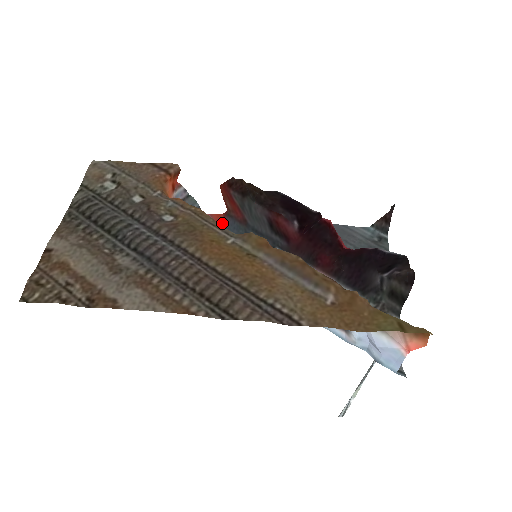
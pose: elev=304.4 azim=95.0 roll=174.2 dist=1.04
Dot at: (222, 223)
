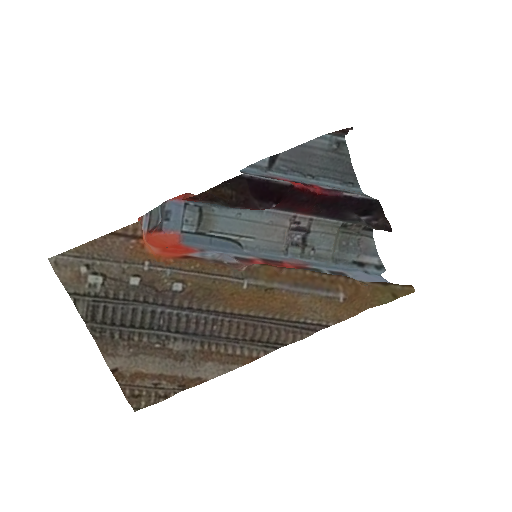
Dot at: occluded
